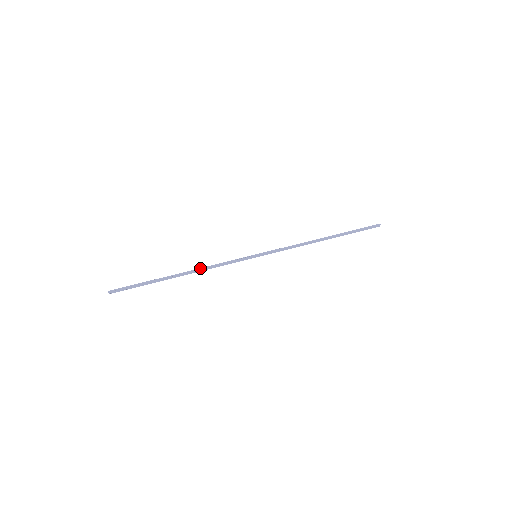
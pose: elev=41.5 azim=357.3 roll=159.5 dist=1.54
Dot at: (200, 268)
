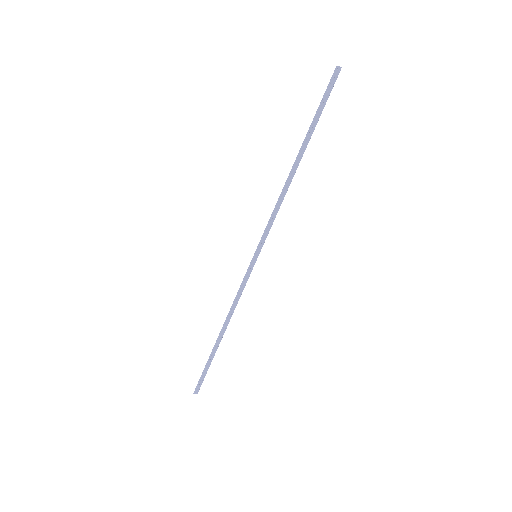
Dot at: (227, 315)
